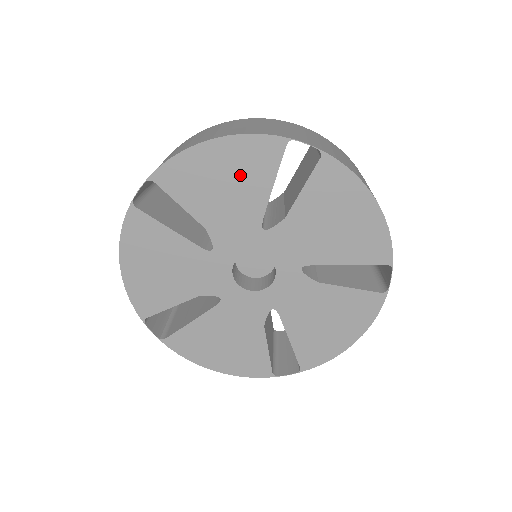
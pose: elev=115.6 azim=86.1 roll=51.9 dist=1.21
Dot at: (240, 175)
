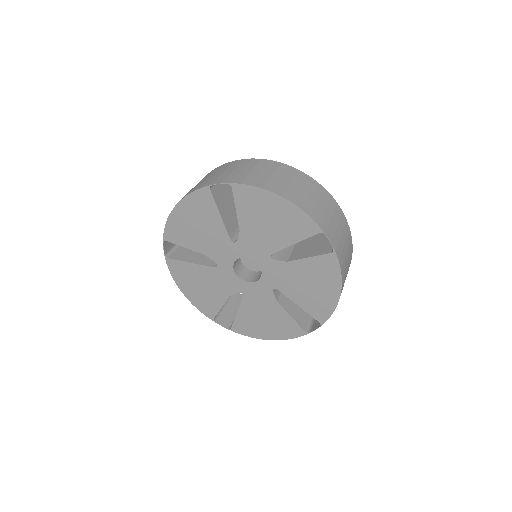
Dot at: (282, 224)
